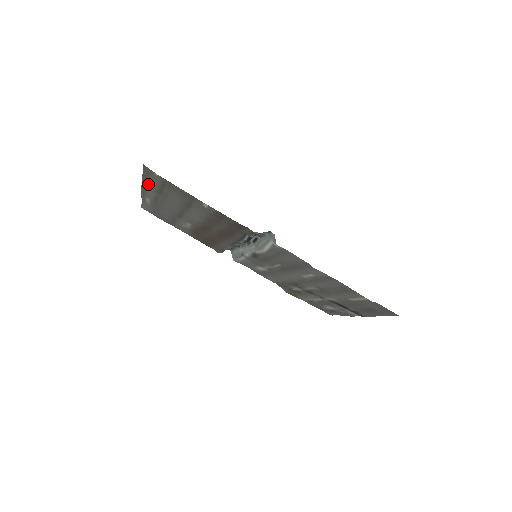
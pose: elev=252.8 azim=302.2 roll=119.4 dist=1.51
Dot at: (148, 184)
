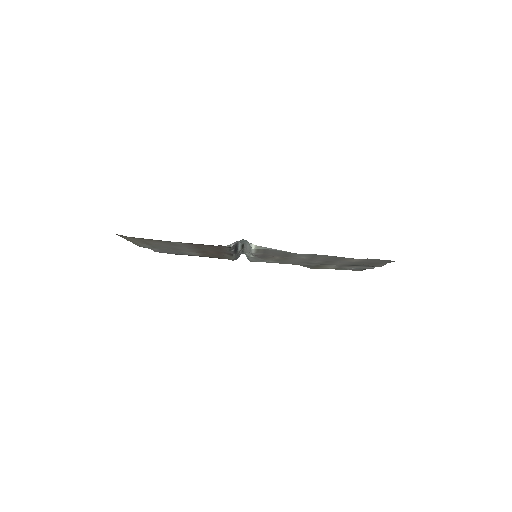
Dot at: occluded
